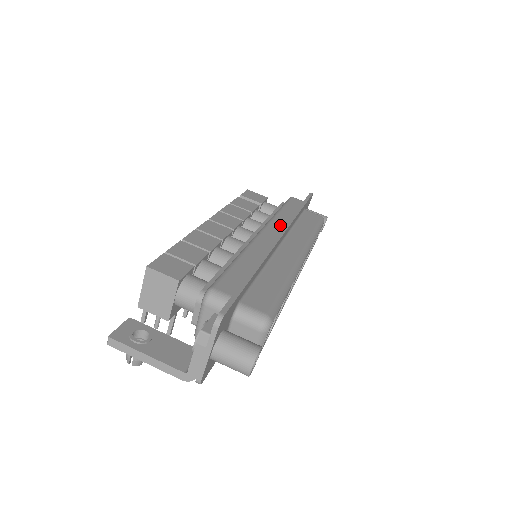
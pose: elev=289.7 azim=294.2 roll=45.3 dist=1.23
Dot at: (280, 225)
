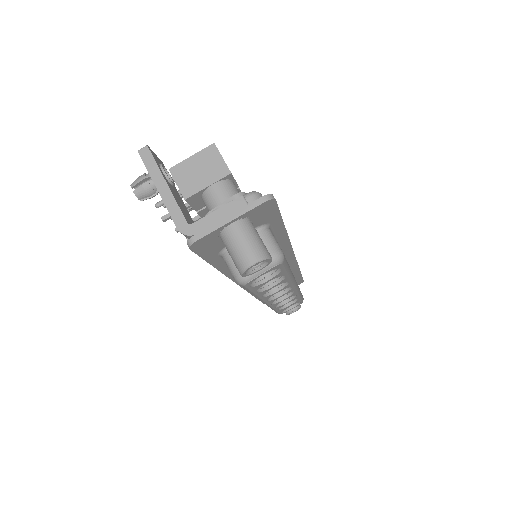
Dot at: occluded
